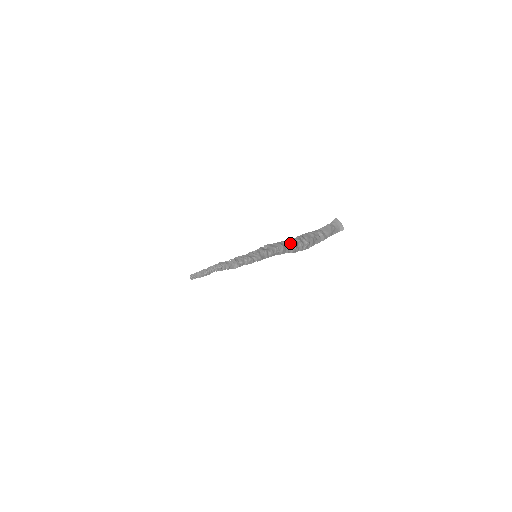
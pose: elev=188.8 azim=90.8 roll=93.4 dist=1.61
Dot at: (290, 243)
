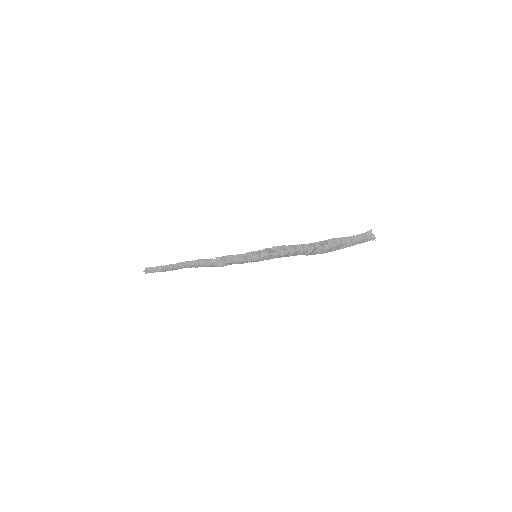
Dot at: (306, 247)
